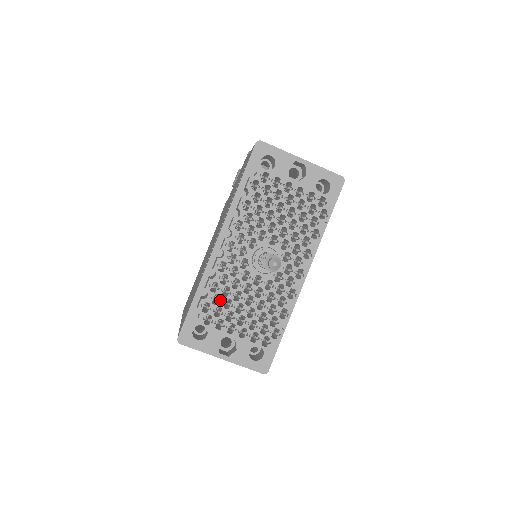
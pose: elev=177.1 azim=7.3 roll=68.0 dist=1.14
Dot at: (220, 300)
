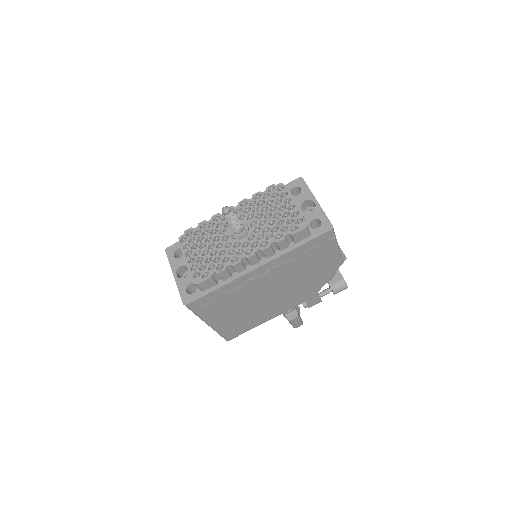
Dot at: (201, 239)
